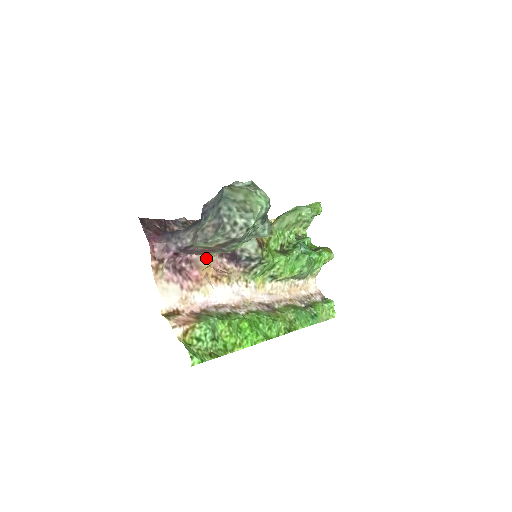
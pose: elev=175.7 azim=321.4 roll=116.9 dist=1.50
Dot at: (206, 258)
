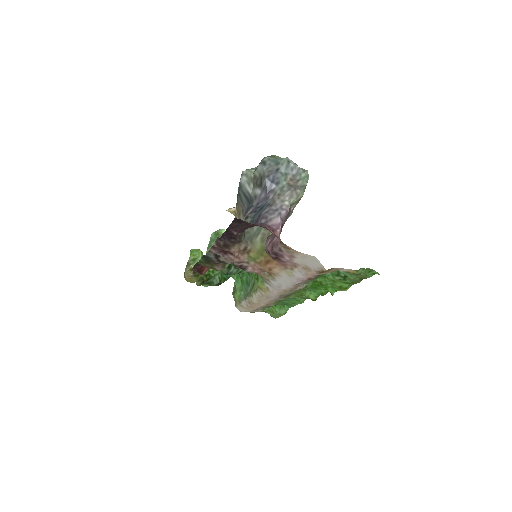
Dot at: occluded
